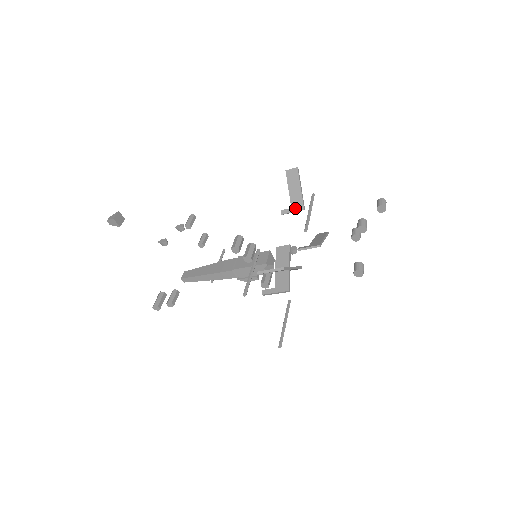
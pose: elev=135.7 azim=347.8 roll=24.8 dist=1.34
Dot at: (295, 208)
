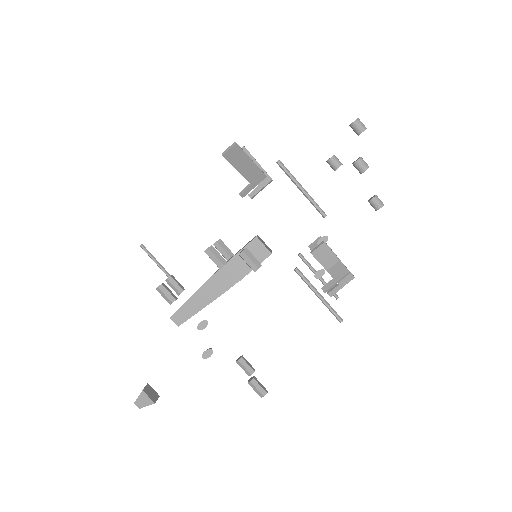
Dot at: (256, 182)
